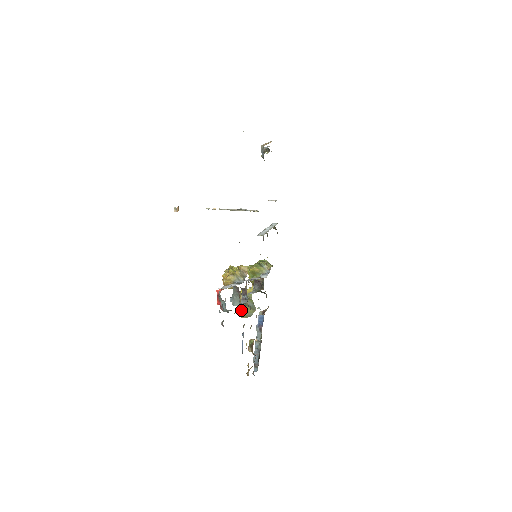
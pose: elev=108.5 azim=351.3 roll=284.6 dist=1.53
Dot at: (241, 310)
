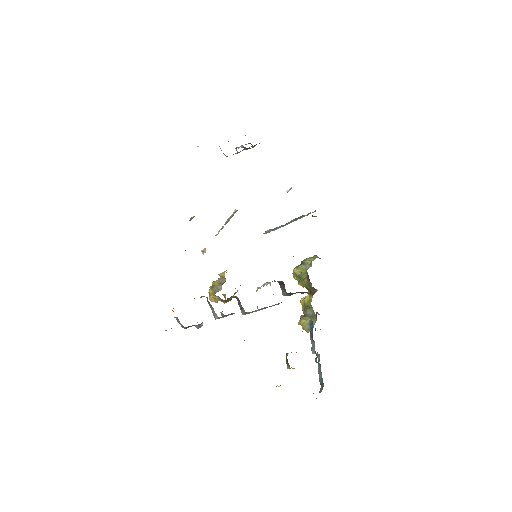
Dot at: (300, 324)
